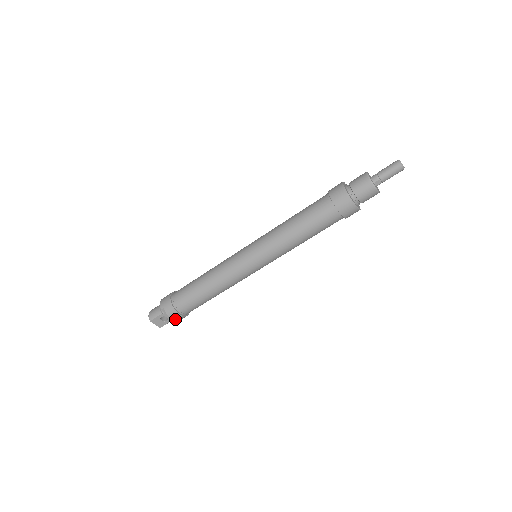
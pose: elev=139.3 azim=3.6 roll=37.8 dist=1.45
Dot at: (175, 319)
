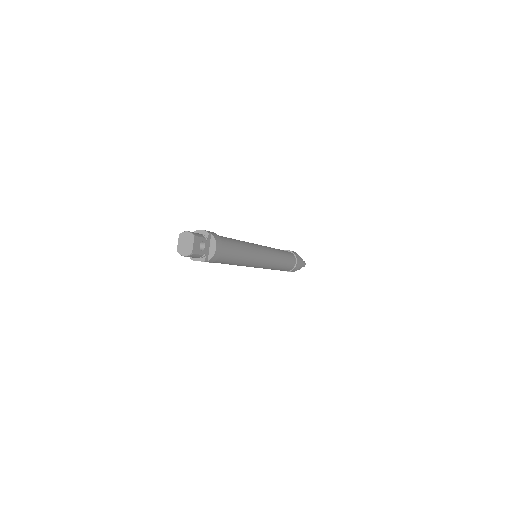
Dot at: (216, 252)
